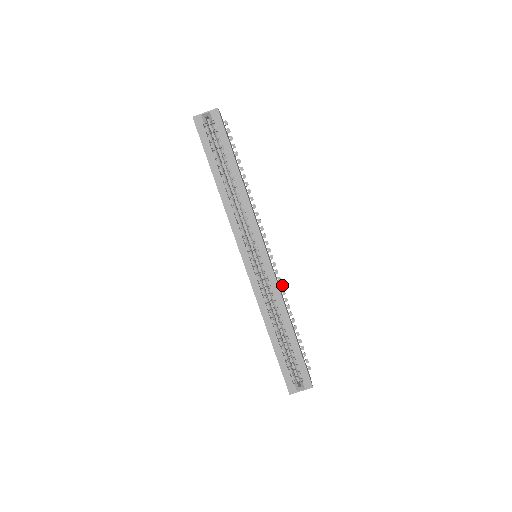
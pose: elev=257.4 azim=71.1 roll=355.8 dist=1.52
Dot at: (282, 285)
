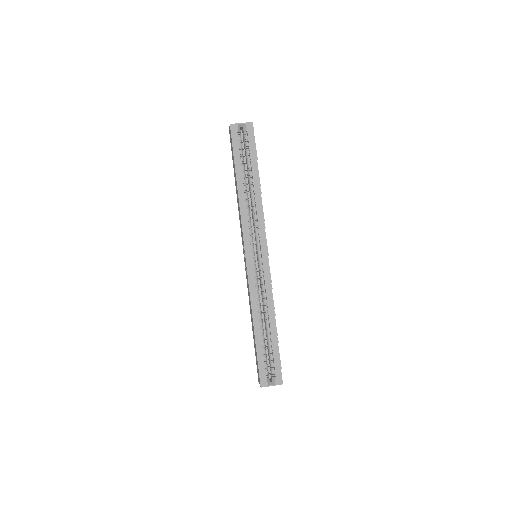
Dot at: occluded
